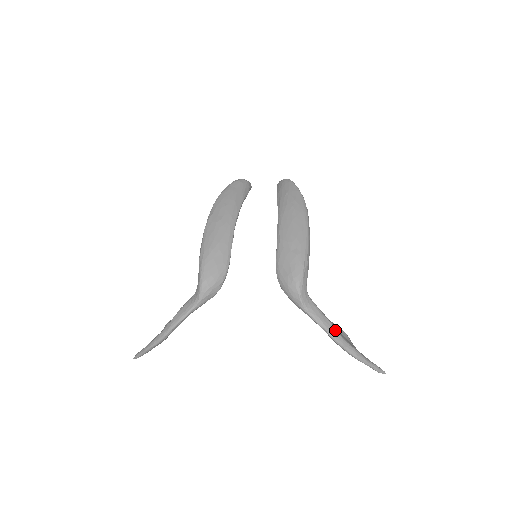
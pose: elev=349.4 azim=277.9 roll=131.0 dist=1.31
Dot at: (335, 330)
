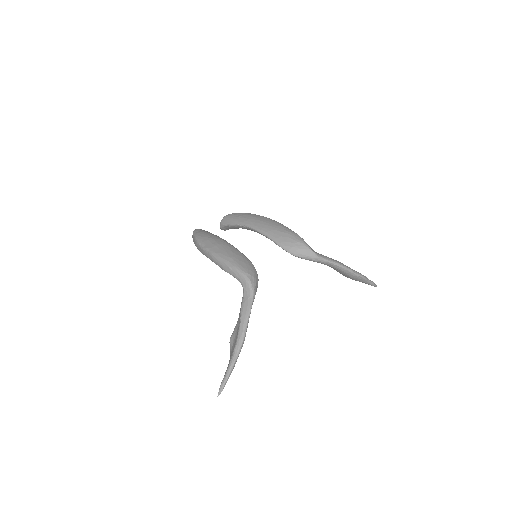
Dot at: (341, 263)
